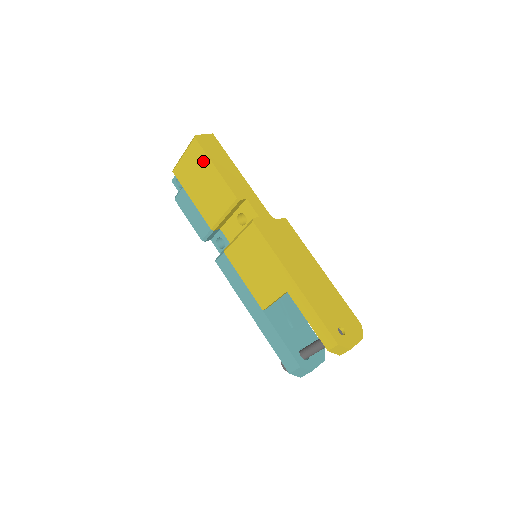
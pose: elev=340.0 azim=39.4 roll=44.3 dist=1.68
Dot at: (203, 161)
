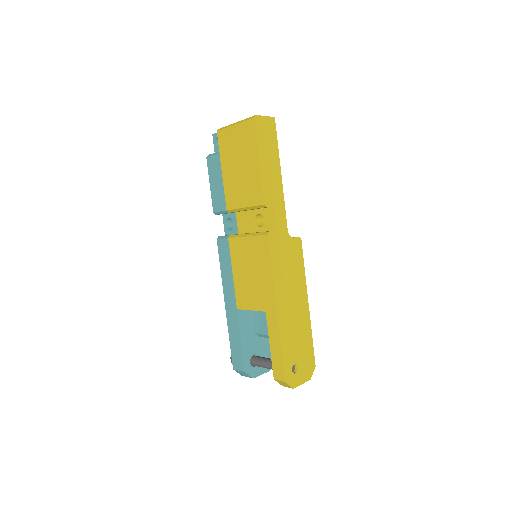
Dot at: (250, 146)
